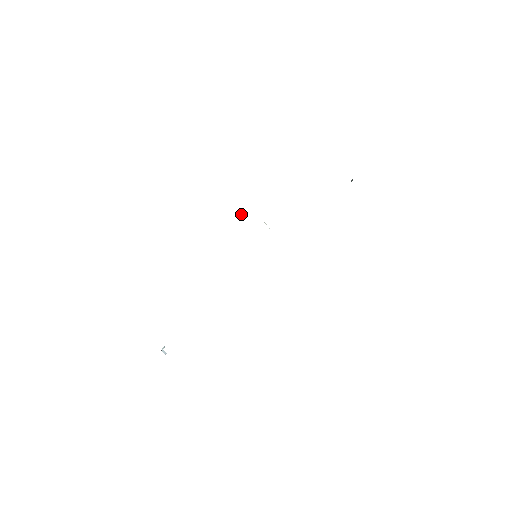
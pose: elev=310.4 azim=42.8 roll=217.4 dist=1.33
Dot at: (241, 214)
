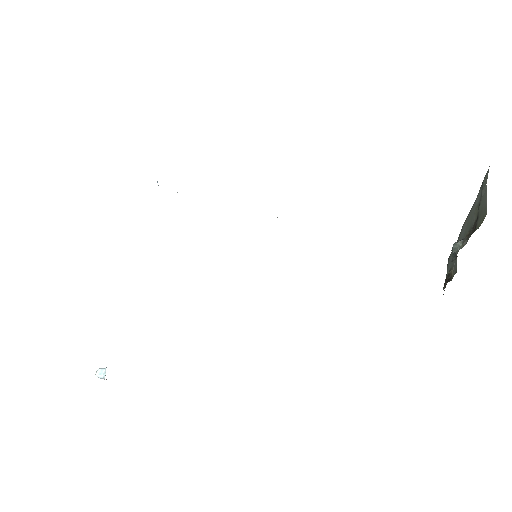
Dot at: occluded
